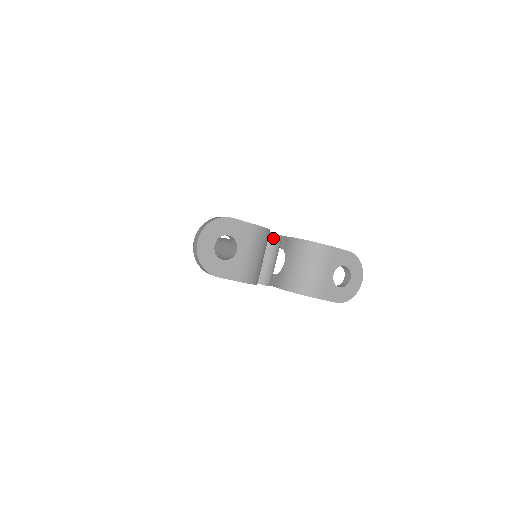
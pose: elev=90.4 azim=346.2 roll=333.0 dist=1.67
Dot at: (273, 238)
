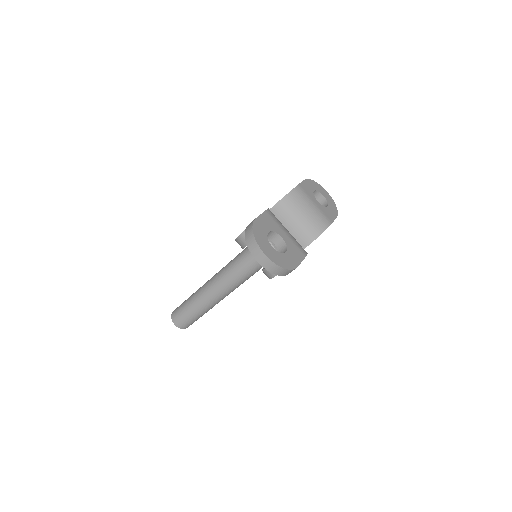
Dot at: occluded
